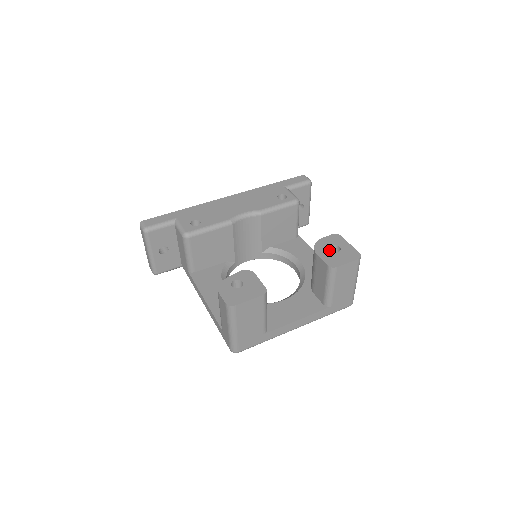
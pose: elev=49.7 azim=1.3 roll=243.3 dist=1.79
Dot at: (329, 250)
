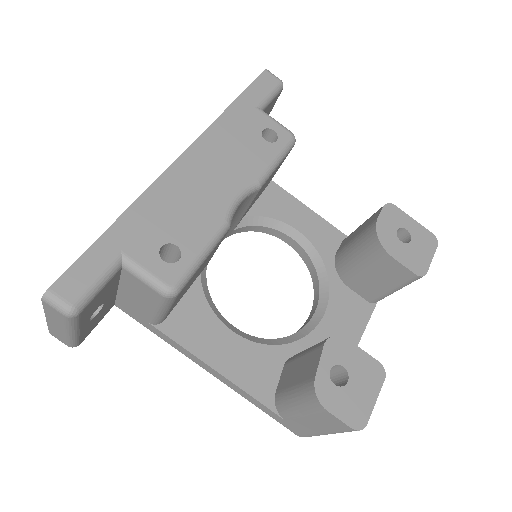
Dot at: (400, 242)
